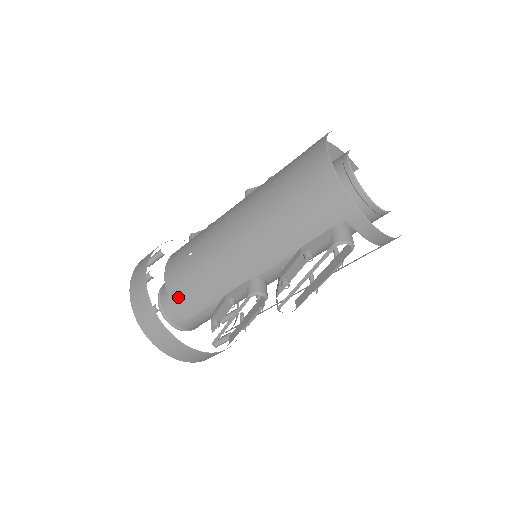
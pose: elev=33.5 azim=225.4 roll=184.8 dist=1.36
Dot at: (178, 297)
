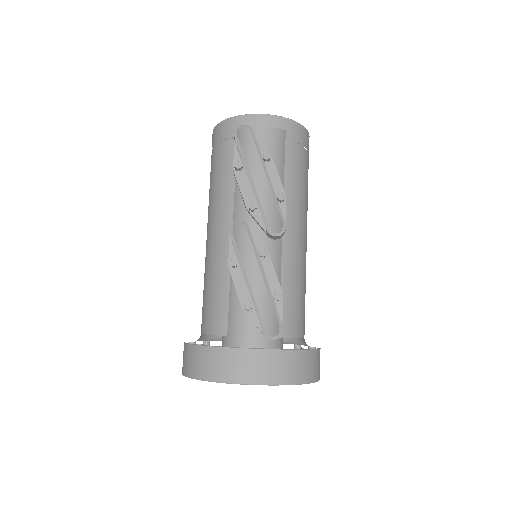
Dot at: (209, 322)
